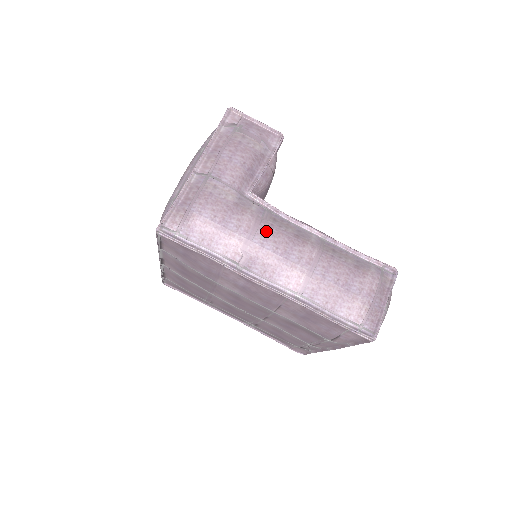
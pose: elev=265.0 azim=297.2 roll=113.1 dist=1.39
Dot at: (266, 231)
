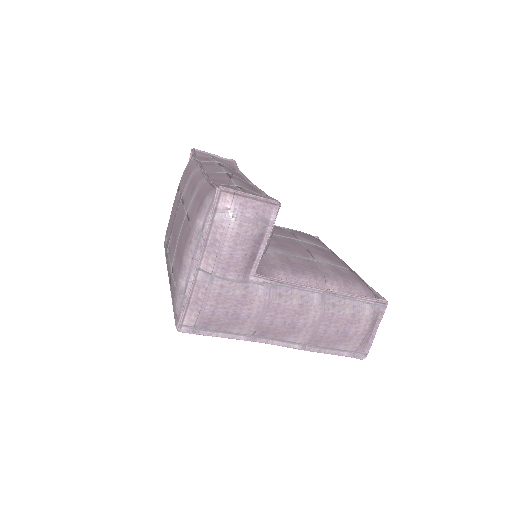
Dot at: (274, 311)
